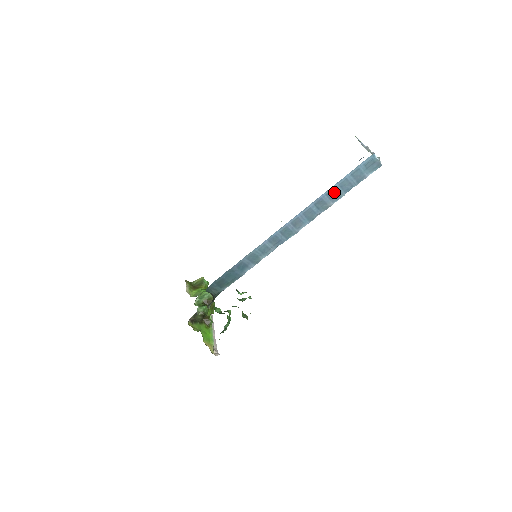
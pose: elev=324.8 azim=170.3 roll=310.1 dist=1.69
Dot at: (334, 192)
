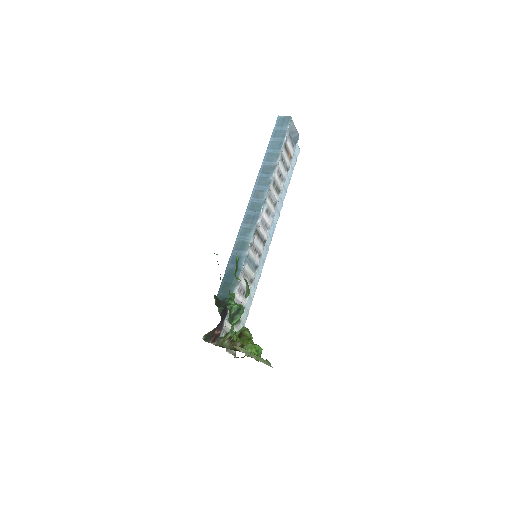
Dot at: (270, 155)
